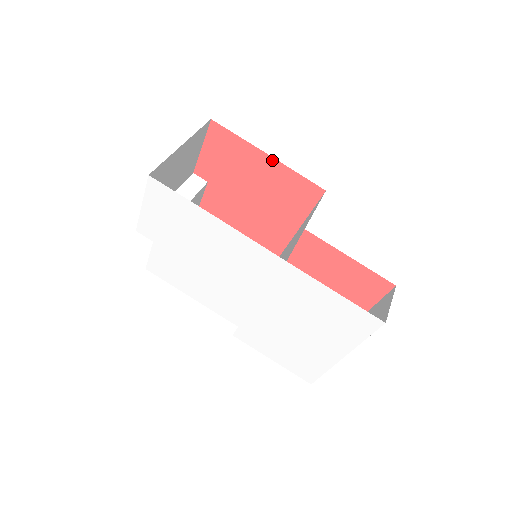
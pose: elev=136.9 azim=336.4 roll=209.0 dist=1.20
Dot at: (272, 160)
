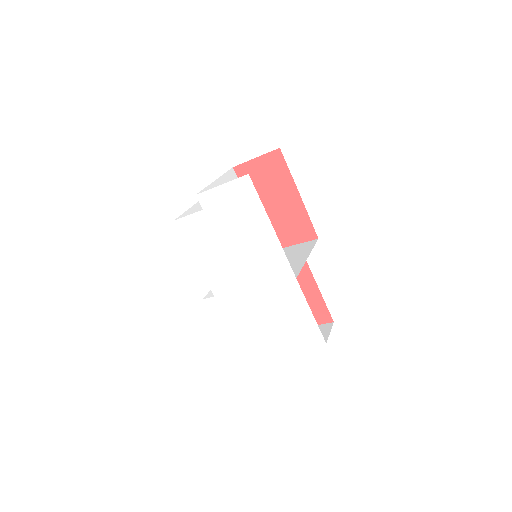
Dot at: (299, 199)
